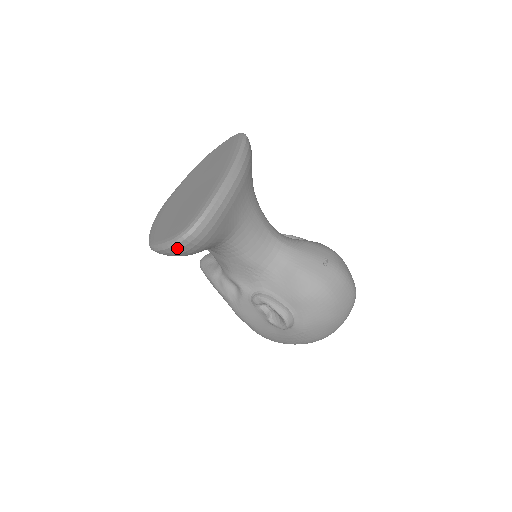
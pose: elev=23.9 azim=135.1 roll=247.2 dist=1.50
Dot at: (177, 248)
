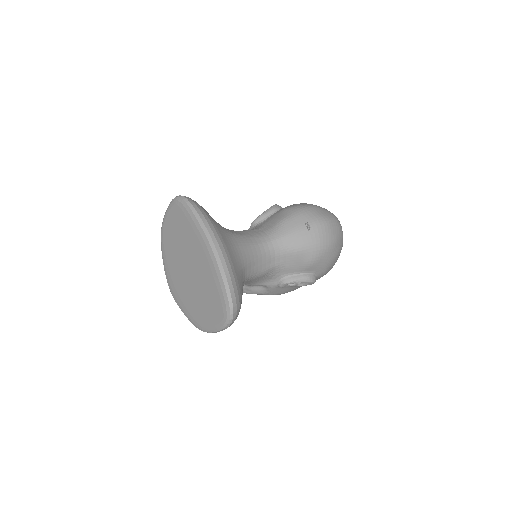
Dot at: occluded
